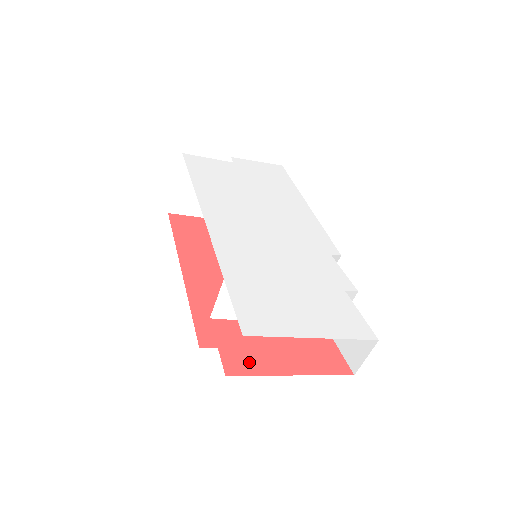
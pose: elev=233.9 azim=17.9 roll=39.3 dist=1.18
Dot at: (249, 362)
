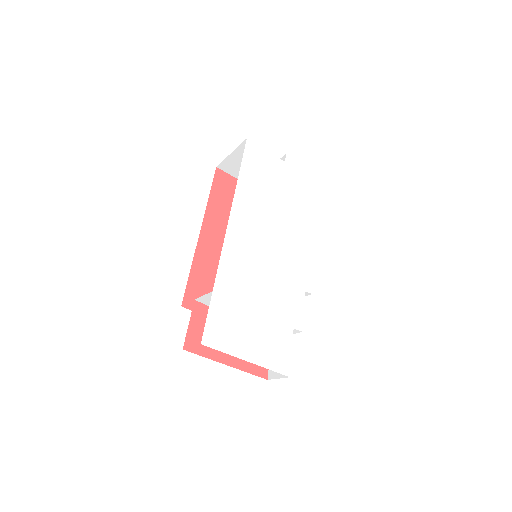
Dot at: (203, 345)
